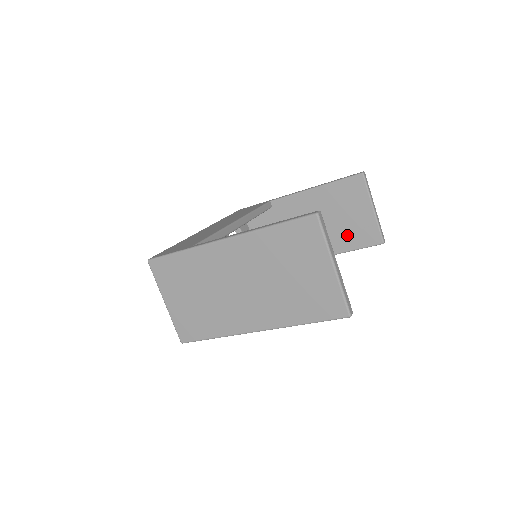
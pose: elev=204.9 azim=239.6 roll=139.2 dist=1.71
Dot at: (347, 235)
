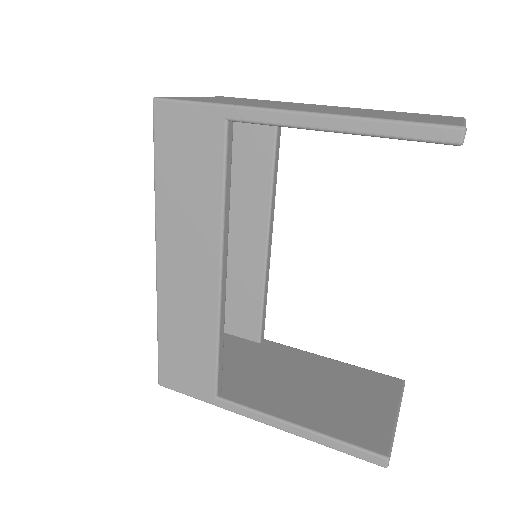
Dot at: occluded
